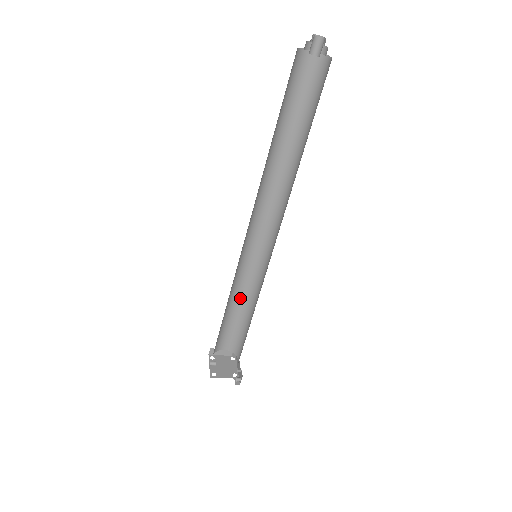
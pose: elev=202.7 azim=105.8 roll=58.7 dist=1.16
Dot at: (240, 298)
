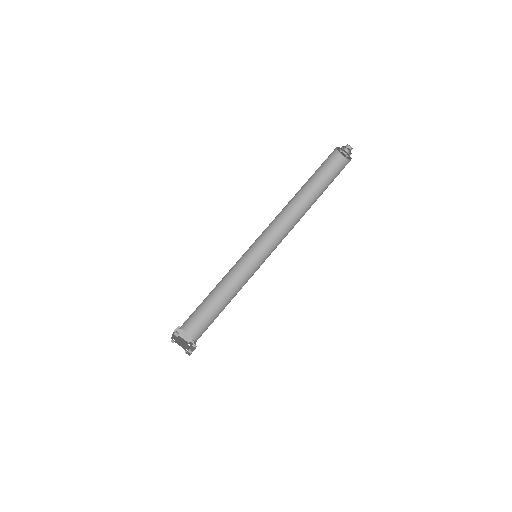
Dot at: (225, 291)
